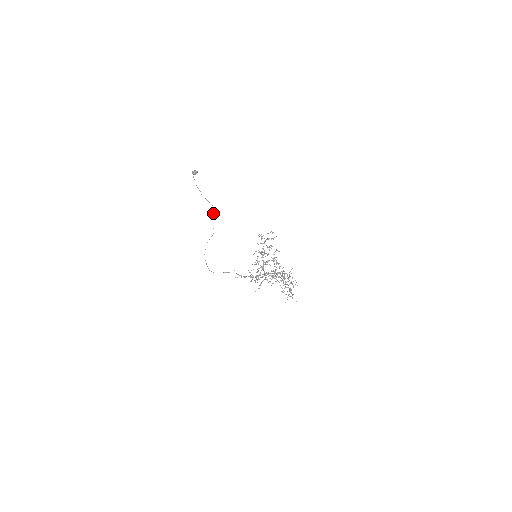
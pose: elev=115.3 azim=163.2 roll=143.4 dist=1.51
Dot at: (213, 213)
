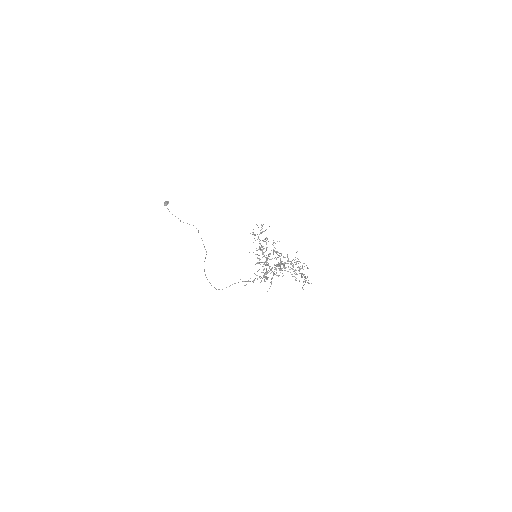
Dot at: occluded
